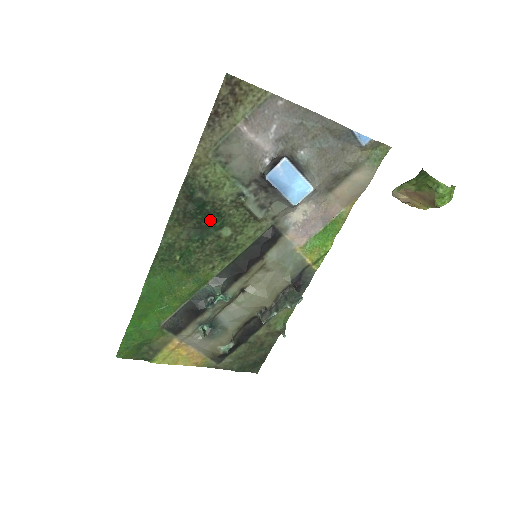
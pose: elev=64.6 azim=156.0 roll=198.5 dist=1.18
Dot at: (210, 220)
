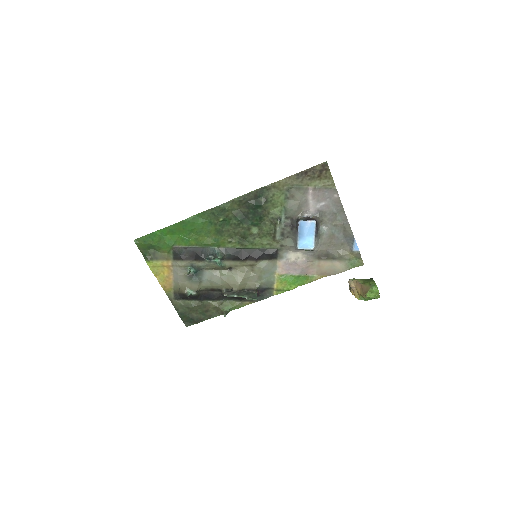
Dot at: (254, 217)
